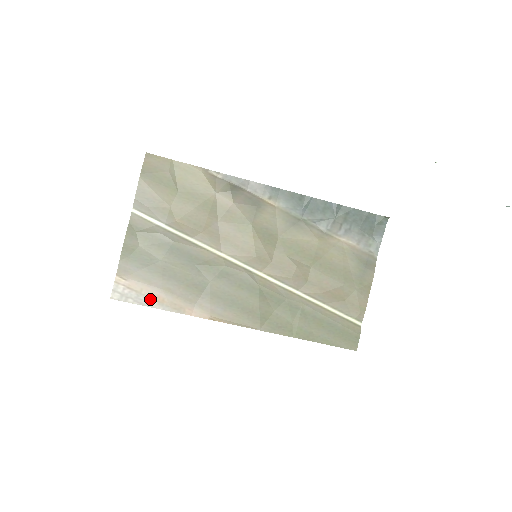
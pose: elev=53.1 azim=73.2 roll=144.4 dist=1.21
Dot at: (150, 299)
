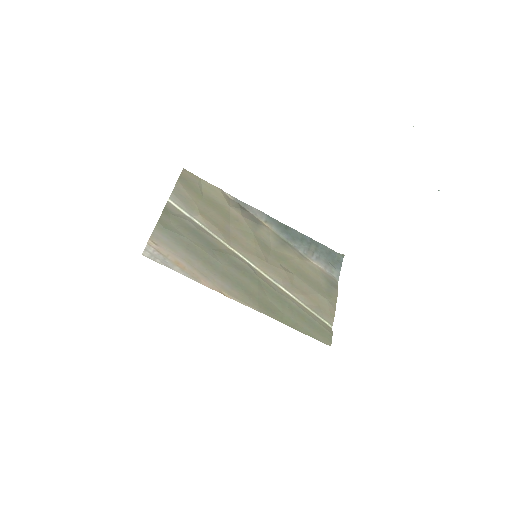
Dot at: (174, 264)
